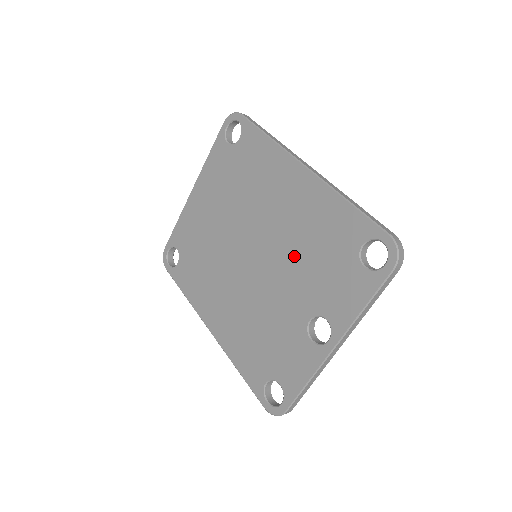
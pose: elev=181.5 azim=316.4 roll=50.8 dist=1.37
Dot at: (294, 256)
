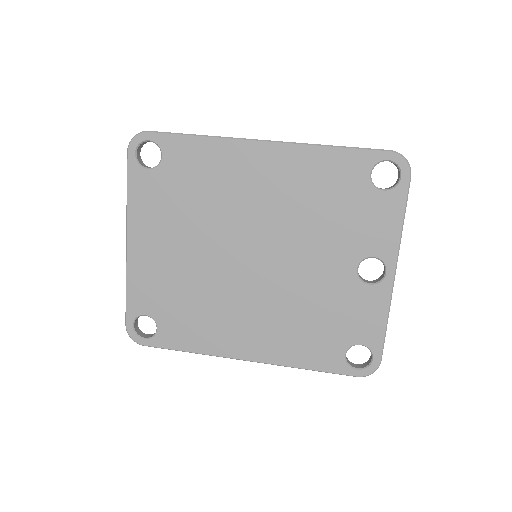
Dot at: (305, 227)
